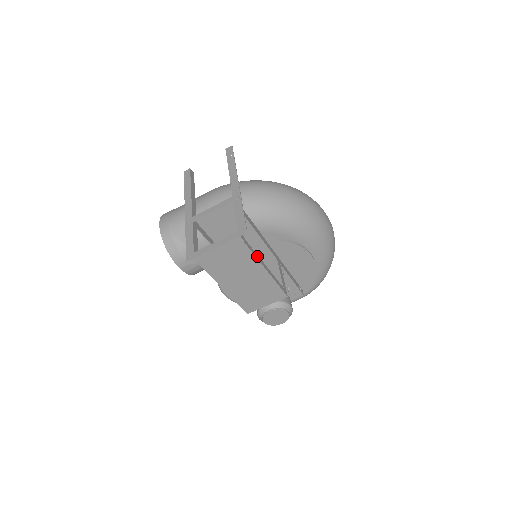
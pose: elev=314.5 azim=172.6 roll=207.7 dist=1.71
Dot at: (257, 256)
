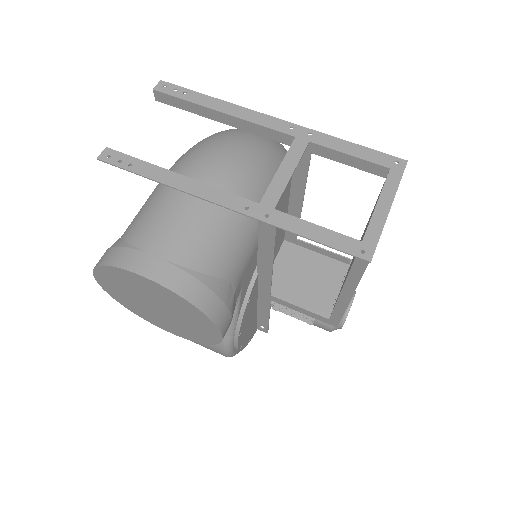
Dot at: occluded
